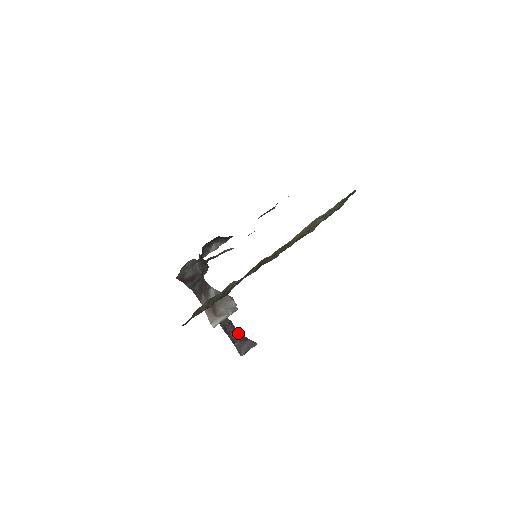
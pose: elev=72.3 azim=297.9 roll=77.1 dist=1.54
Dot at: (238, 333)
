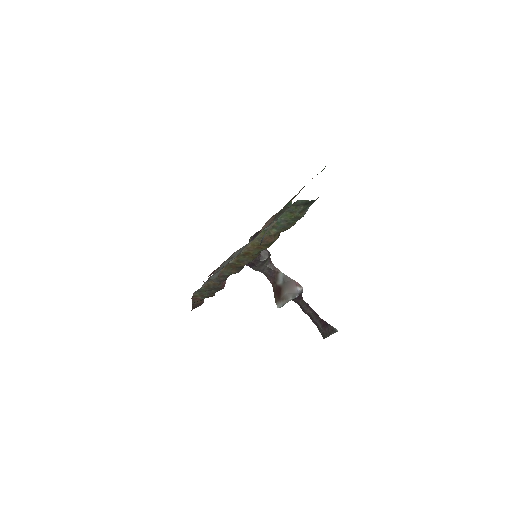
Dot at: (318, 316)
